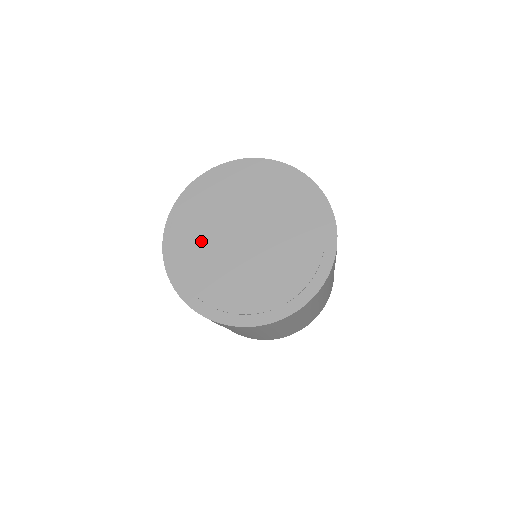
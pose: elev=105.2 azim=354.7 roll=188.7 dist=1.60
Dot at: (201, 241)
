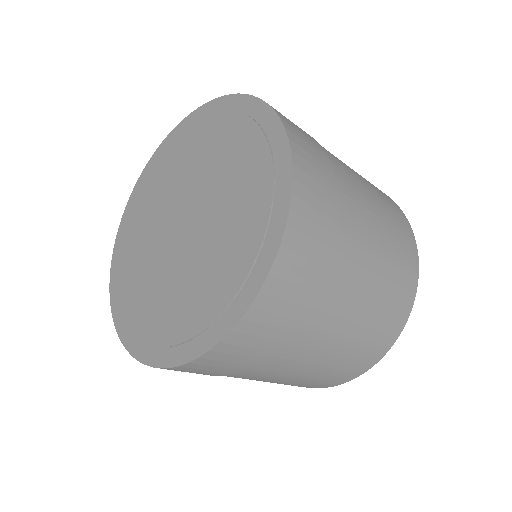
Dot at: (158, 296)
